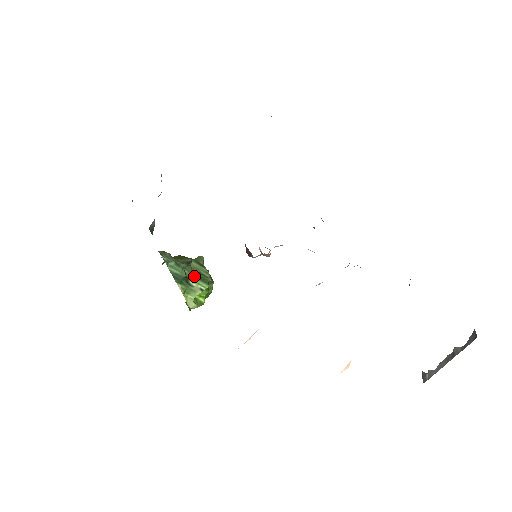
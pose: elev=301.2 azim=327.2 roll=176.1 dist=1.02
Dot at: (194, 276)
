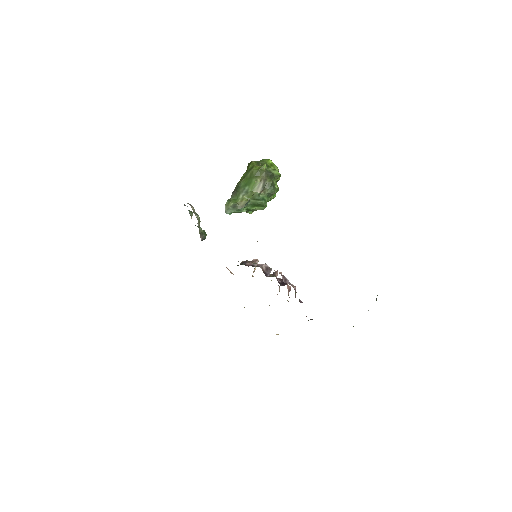
Dot at: (254, 206)
